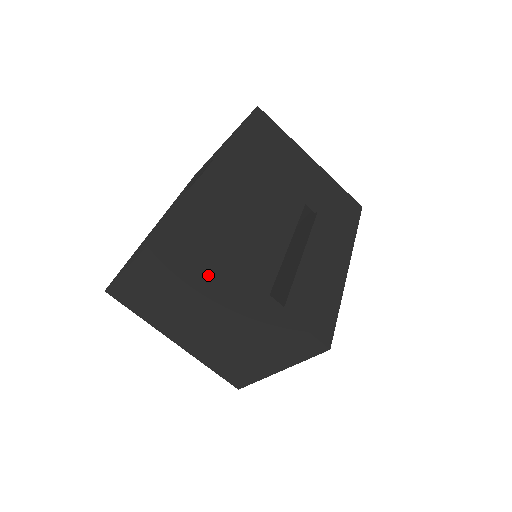
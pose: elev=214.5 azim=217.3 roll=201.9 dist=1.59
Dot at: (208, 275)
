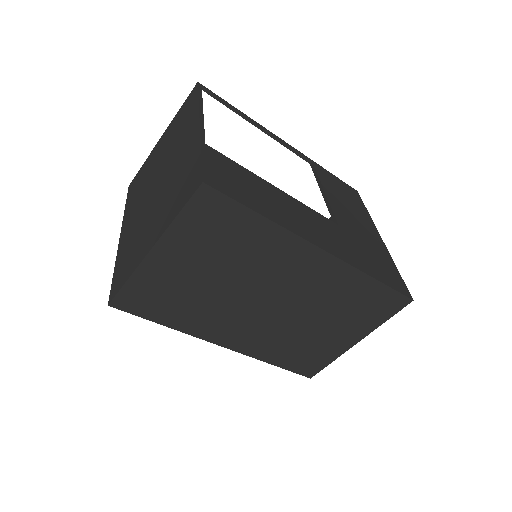
Dot at: (184, 127)
